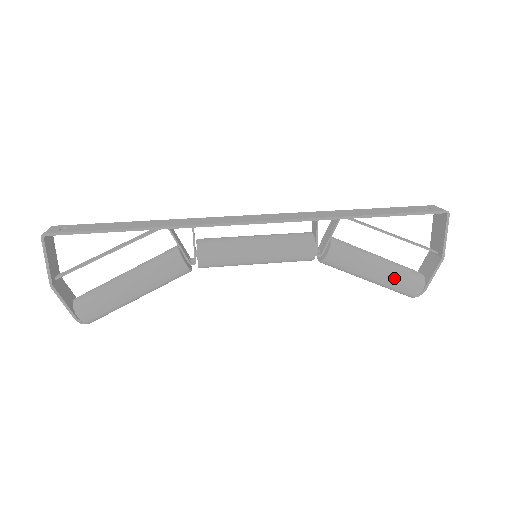
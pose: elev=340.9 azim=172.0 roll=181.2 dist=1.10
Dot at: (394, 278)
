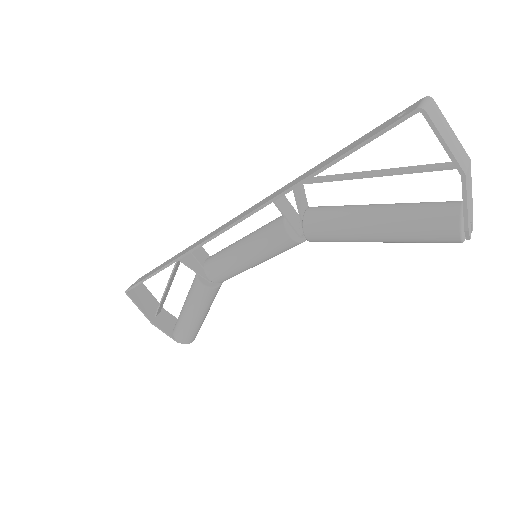
Dot at: (403, 231)
